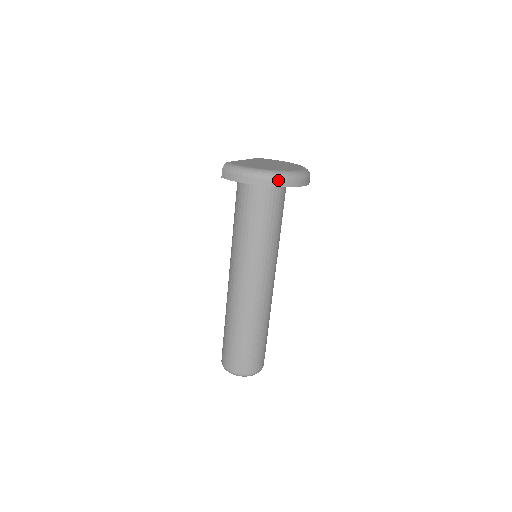
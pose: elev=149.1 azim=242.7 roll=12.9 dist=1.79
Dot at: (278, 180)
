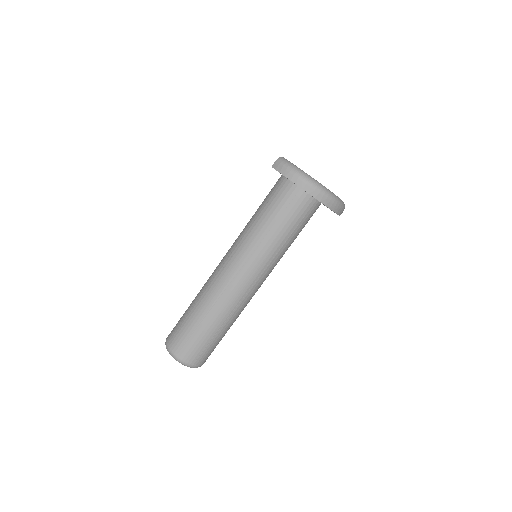
Dot at: (323, 195)
